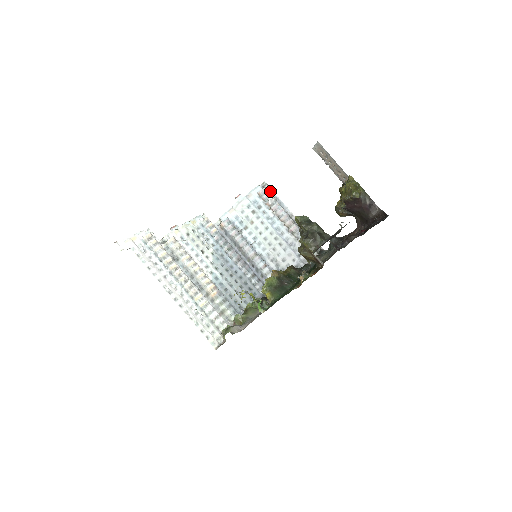
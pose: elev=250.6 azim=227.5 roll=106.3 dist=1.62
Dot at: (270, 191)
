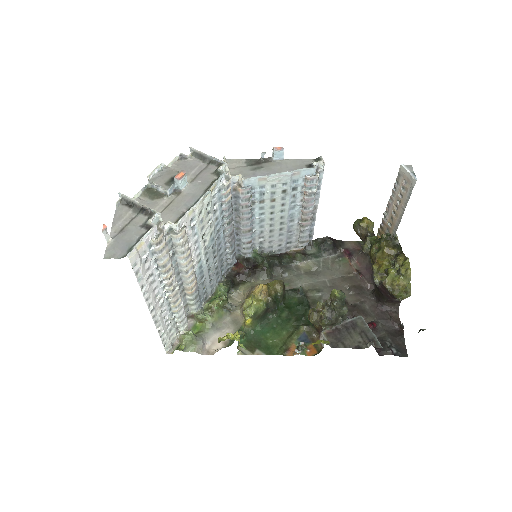
Dot at: (319, 177)
